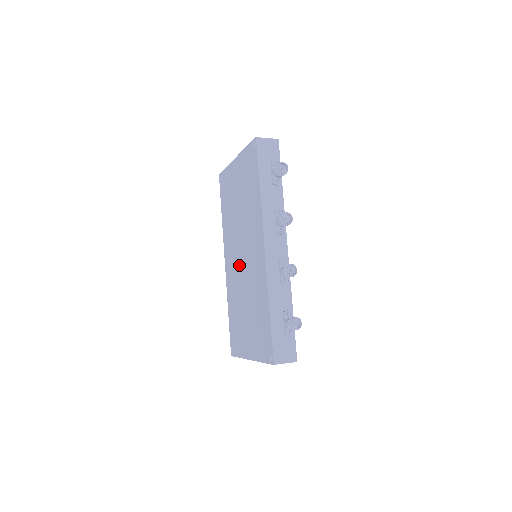
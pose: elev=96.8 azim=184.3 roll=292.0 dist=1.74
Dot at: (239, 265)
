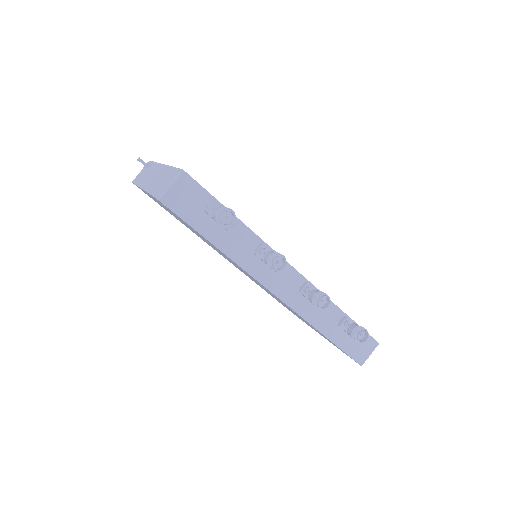
Dot at: (247, 275)
